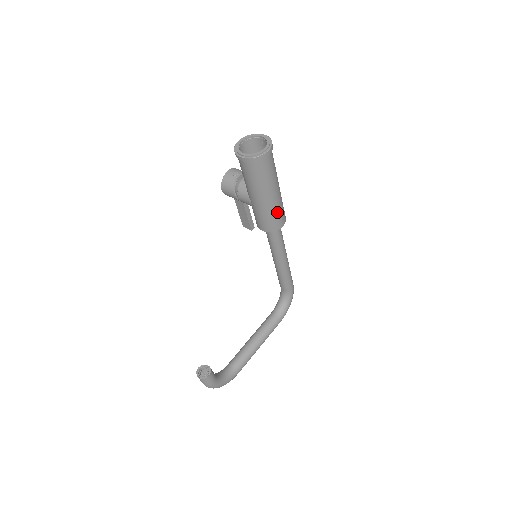
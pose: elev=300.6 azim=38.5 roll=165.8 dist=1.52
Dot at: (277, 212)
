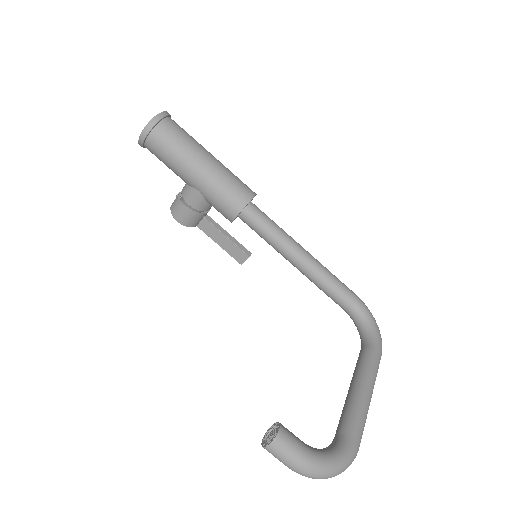
Dot at: (230, 179)
